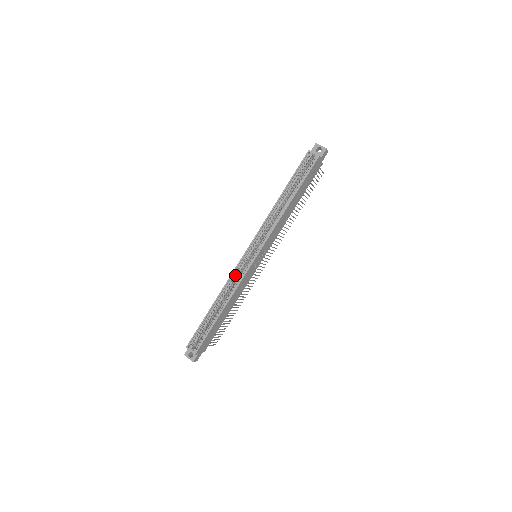
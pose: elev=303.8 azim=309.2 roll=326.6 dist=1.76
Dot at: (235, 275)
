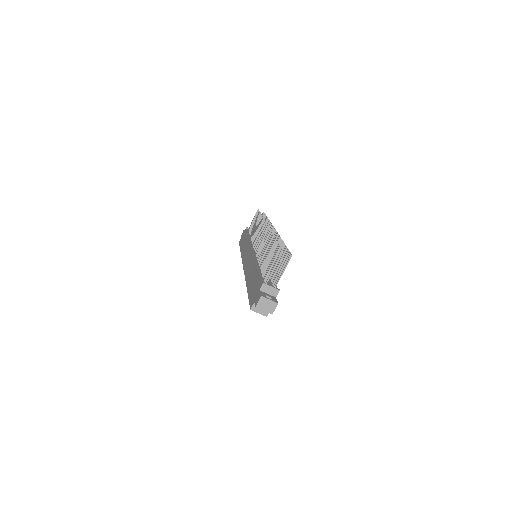
Dot at: occluded
